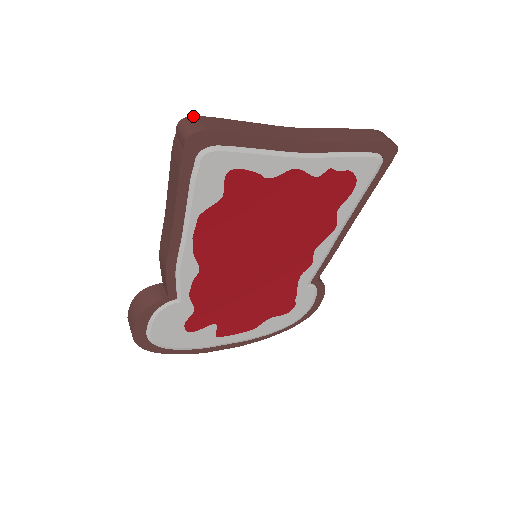
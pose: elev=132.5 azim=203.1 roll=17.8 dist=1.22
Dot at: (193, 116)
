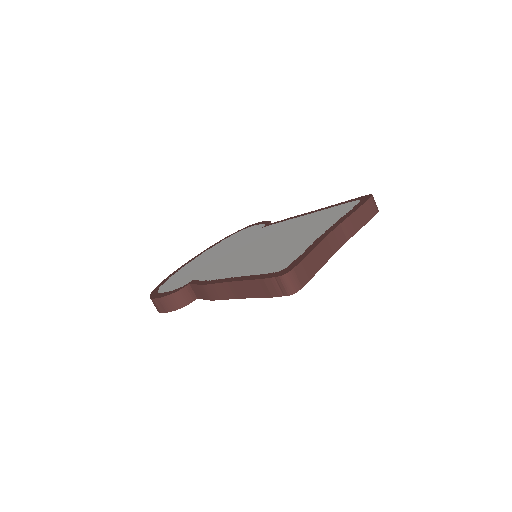
Dot at: (292, 270)
